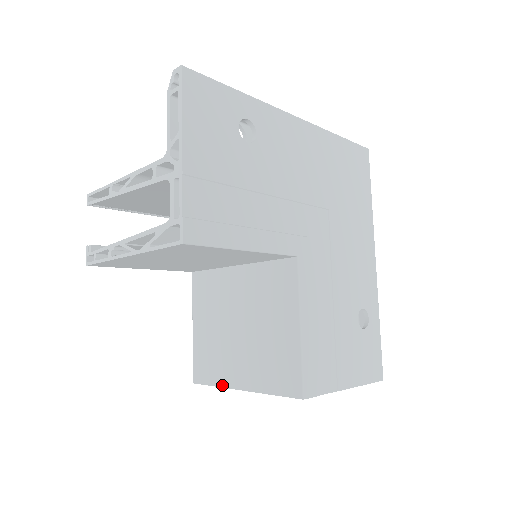
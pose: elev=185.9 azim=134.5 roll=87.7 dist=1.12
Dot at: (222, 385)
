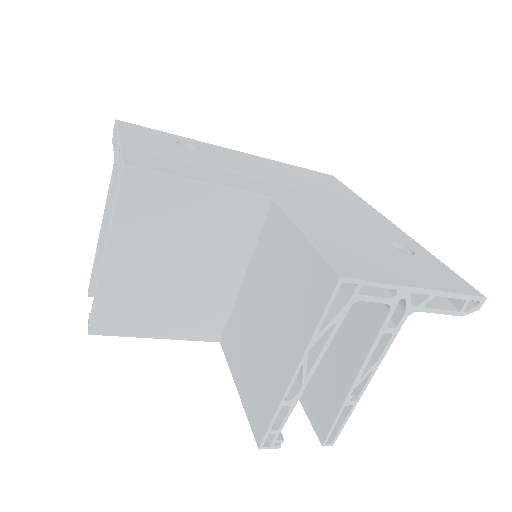
Dot at: (279, 399)
